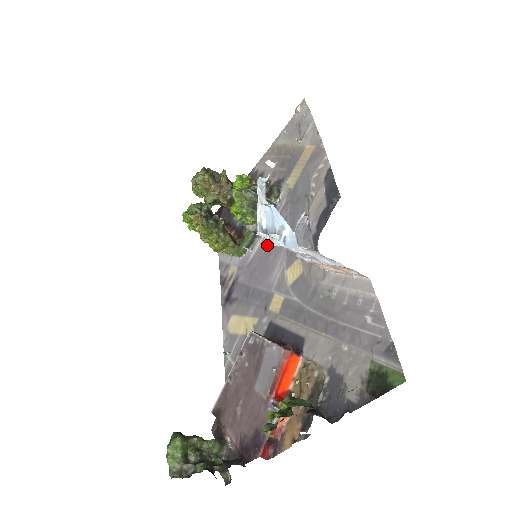
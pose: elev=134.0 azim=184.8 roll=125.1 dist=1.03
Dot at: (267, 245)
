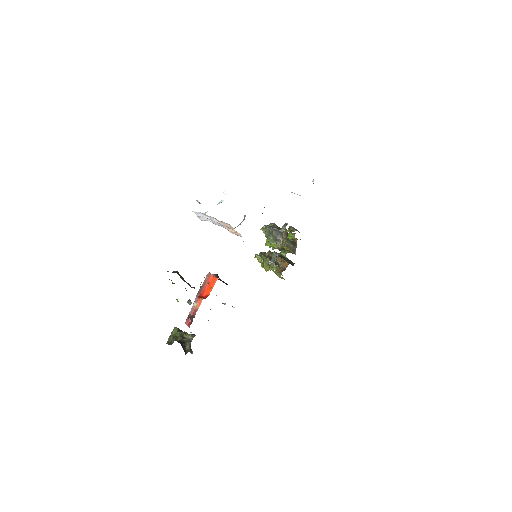
Dot at: occluded
